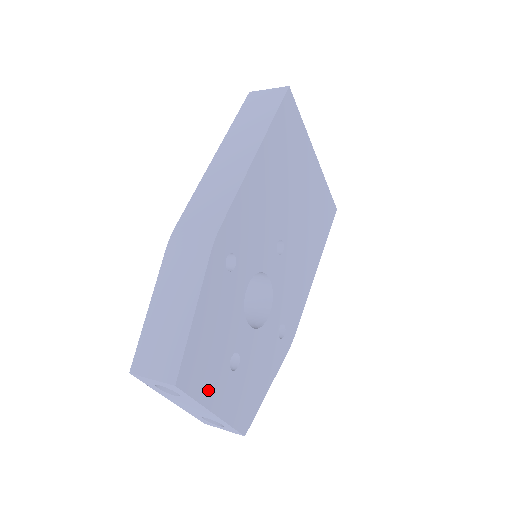
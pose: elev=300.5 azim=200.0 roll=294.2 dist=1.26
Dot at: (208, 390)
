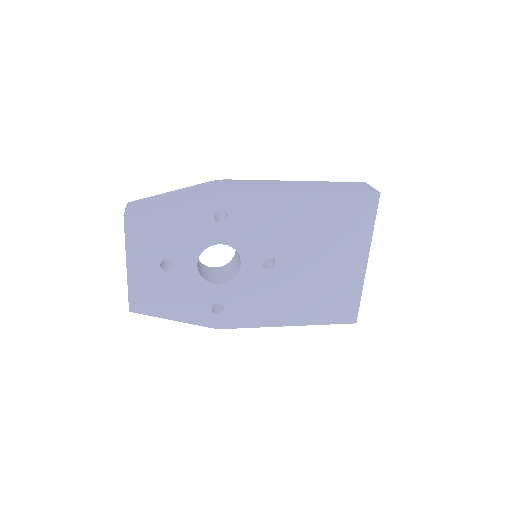
Dot at: (137, 249)
